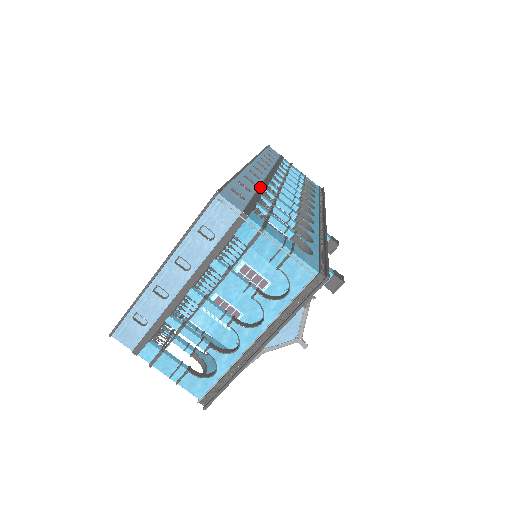
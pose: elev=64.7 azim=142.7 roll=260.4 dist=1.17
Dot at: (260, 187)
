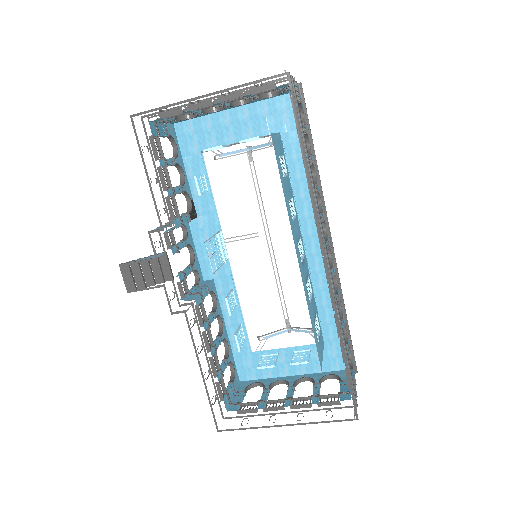
Dot at: occluded
